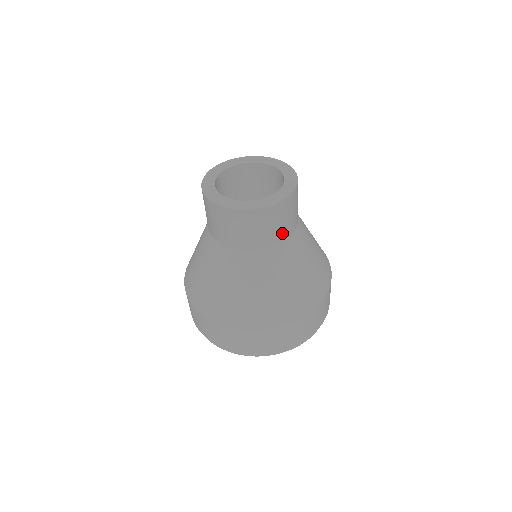
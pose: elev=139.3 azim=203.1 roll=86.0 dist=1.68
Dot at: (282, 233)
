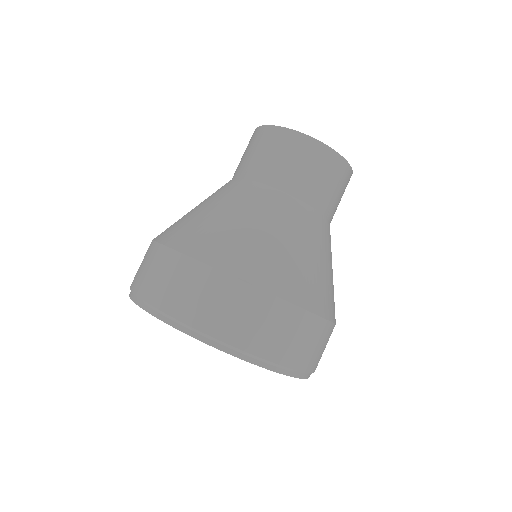
Dot at: (319, 196)
